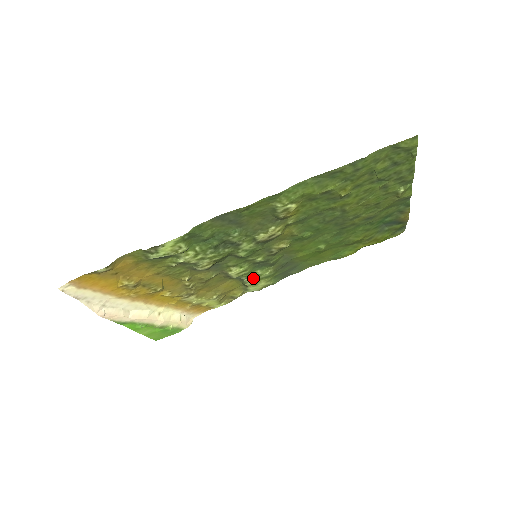
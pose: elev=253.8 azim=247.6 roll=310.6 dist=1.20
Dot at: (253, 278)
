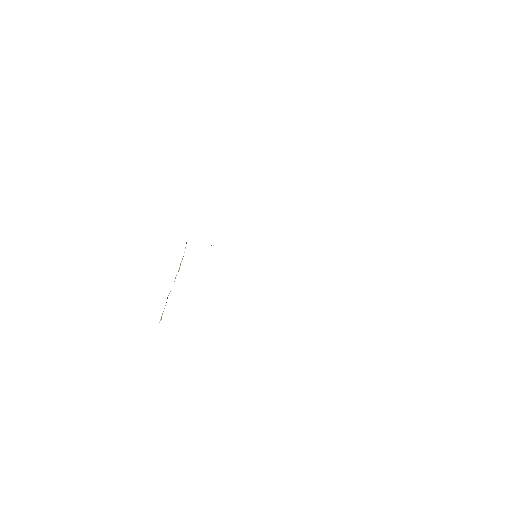
Dot at: occluded
